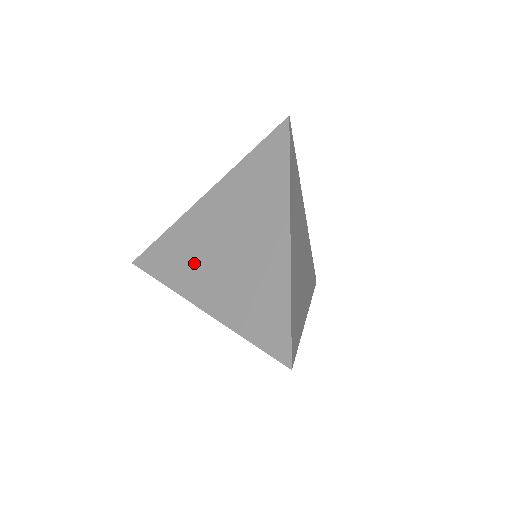
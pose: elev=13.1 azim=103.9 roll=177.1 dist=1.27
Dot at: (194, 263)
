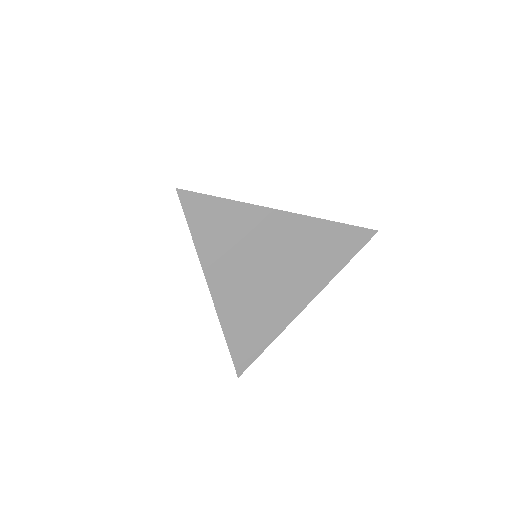
Dot at: occluded
